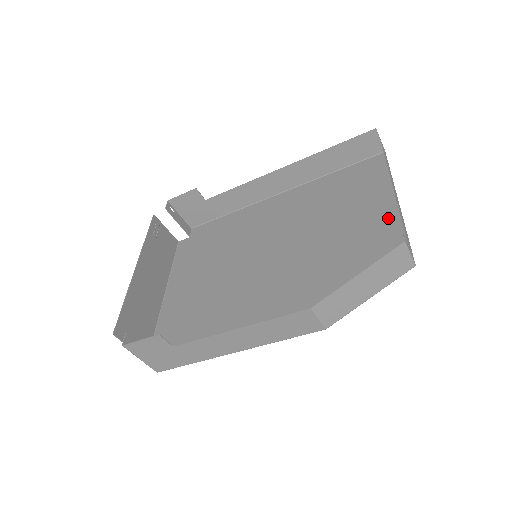
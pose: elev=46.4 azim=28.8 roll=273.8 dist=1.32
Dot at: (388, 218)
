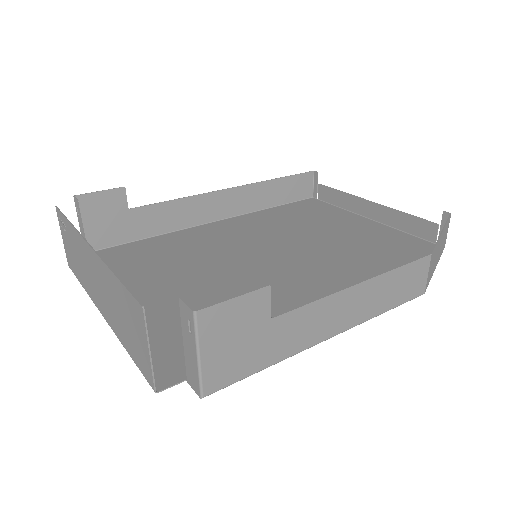
Dot at: (376, 227)
